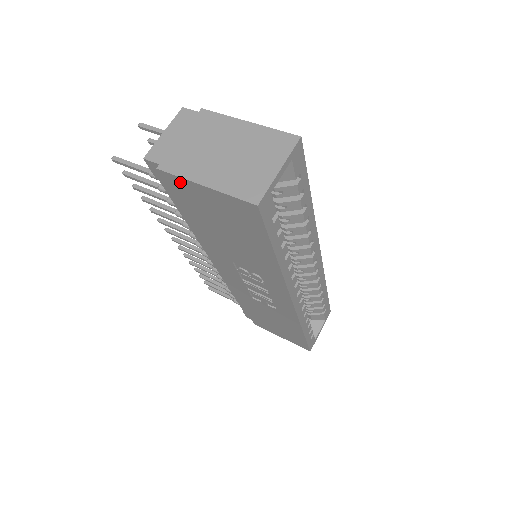
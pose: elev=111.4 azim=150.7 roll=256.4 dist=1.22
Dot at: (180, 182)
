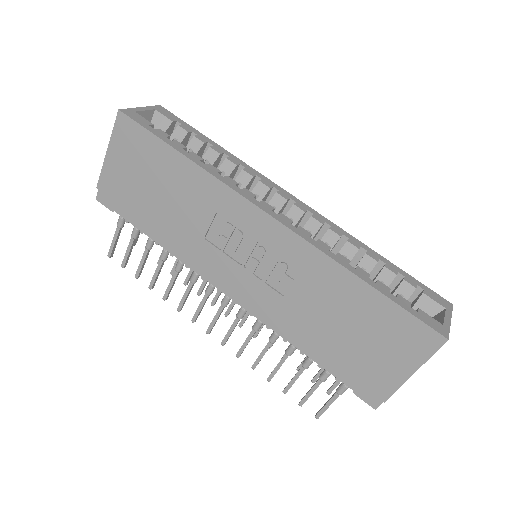
Dot at: (106, 176)
